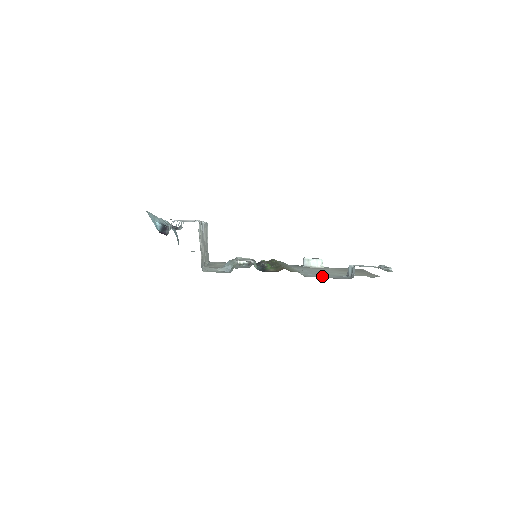
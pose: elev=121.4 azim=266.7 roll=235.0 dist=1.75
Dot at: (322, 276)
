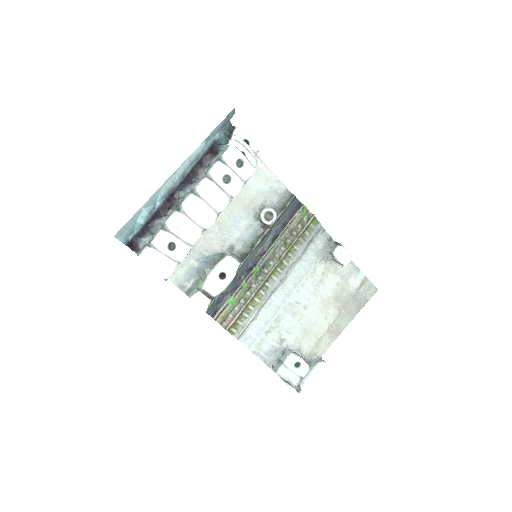
Dot at: (260, 342)
